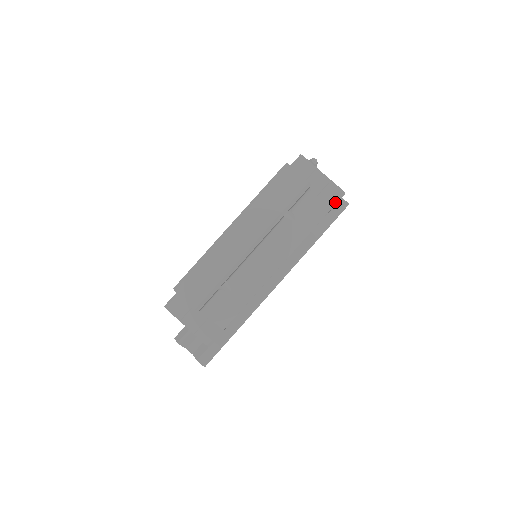
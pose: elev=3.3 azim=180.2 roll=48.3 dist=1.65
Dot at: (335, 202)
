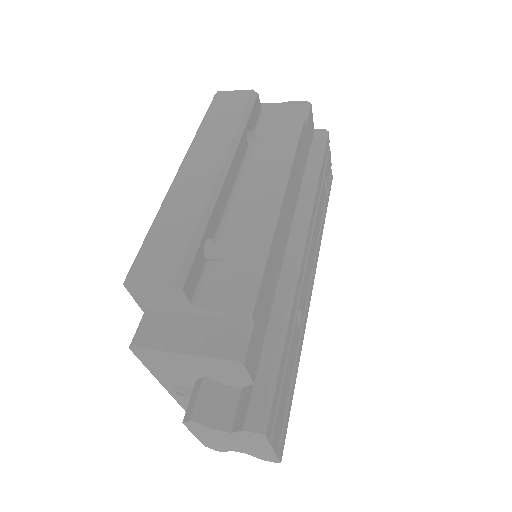
Dot at: (305, 113)
